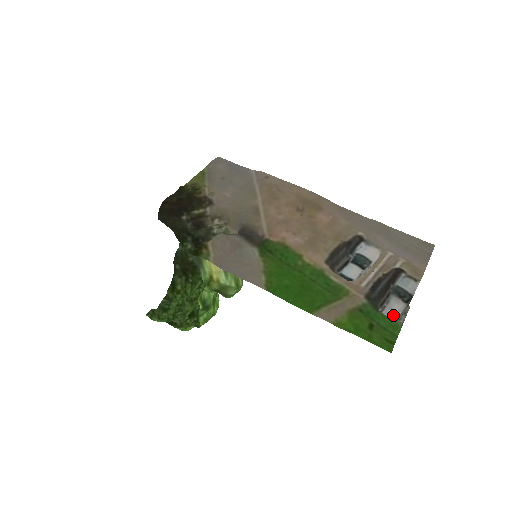
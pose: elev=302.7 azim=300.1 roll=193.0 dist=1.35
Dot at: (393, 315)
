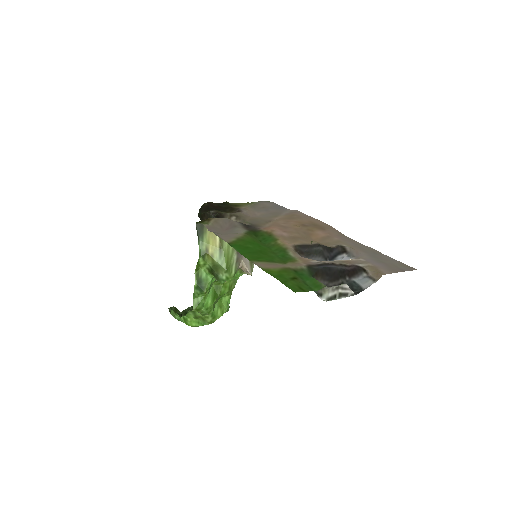
Dot at: (336, 299)
